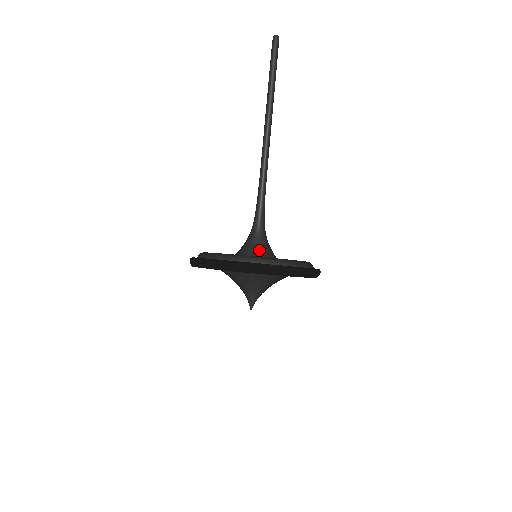
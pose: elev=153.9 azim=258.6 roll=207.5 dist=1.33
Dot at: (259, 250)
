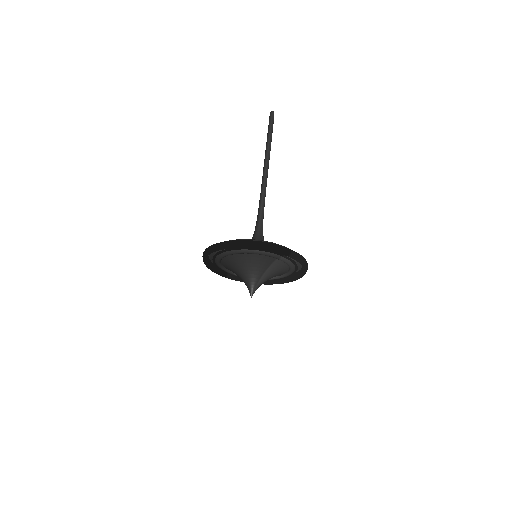
Dot at: occluded
